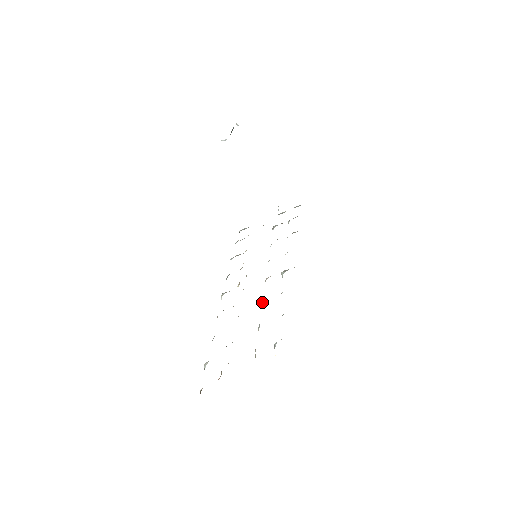
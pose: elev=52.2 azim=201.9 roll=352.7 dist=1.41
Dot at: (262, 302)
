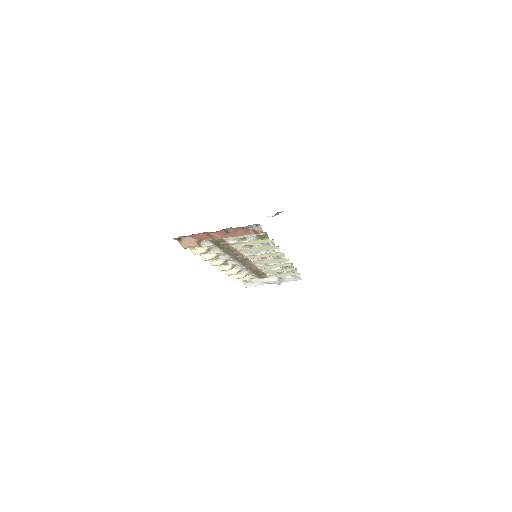
Dot at: (250, 252)
